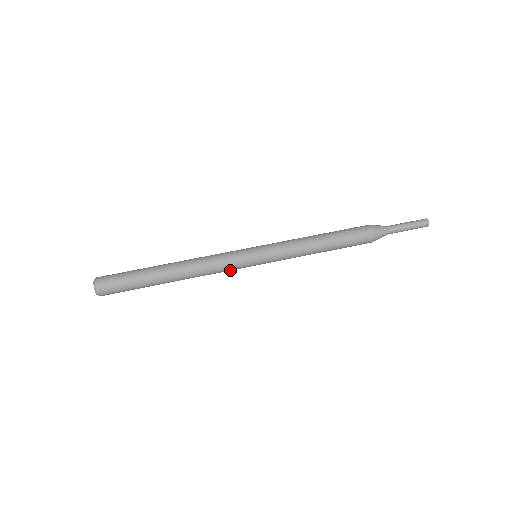
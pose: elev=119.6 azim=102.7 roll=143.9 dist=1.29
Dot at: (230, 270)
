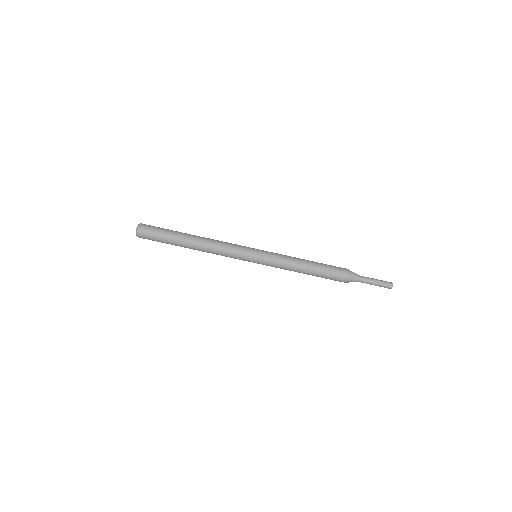
Dot at: (234, 258)
